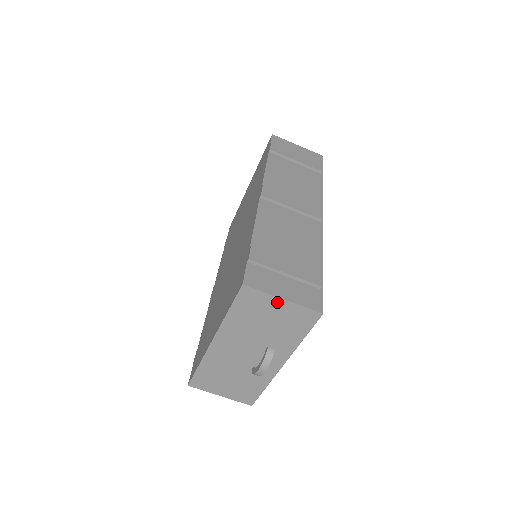
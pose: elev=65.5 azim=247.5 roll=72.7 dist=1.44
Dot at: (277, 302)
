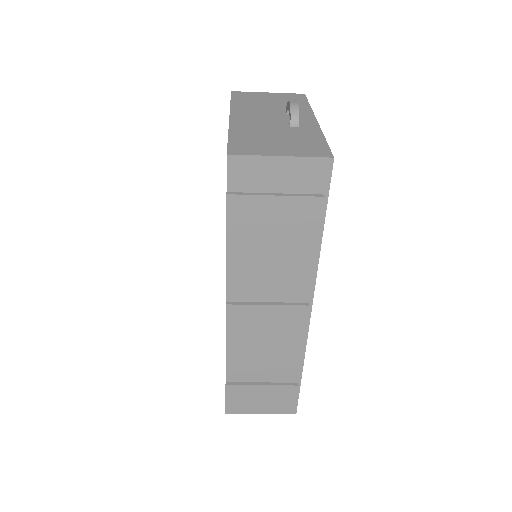
Dot at: occluded
